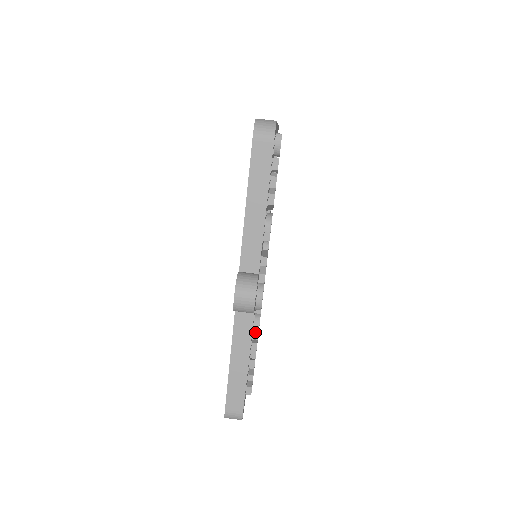
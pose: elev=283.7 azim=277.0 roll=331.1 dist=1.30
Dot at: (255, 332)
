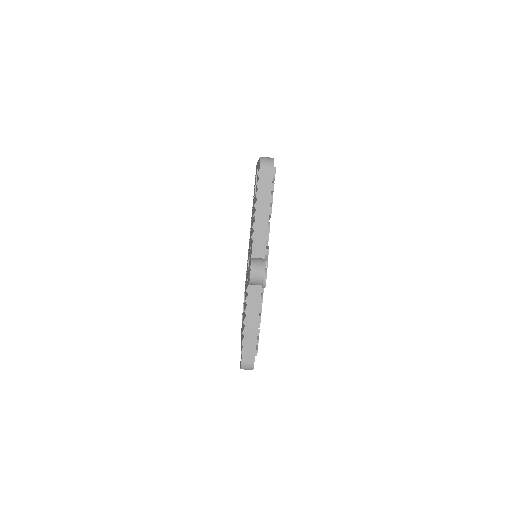
Dot at: occluded
